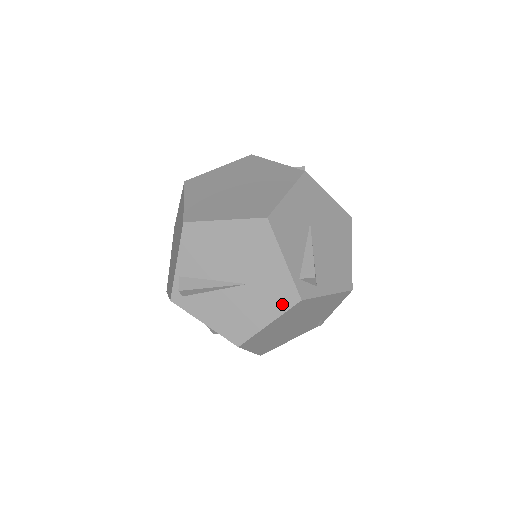
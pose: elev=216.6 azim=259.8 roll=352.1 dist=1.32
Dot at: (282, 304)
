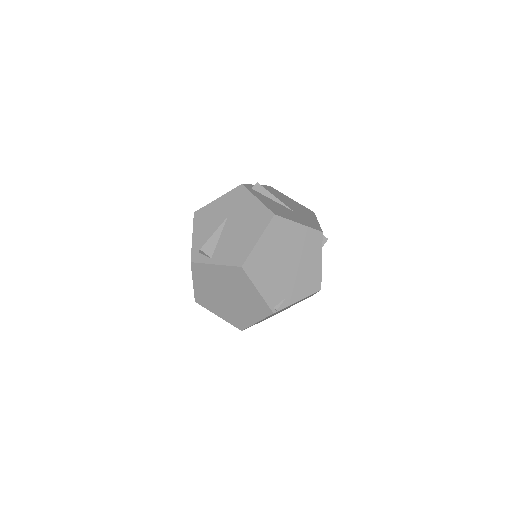
Dot at: (311, 226)
